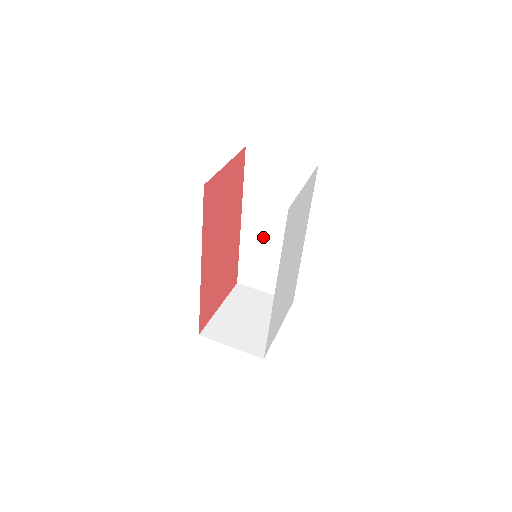
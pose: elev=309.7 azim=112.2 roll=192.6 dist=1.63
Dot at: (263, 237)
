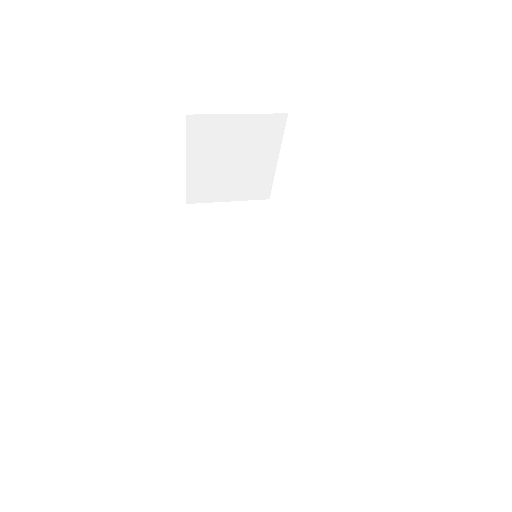
Dot at: (238, 307)
